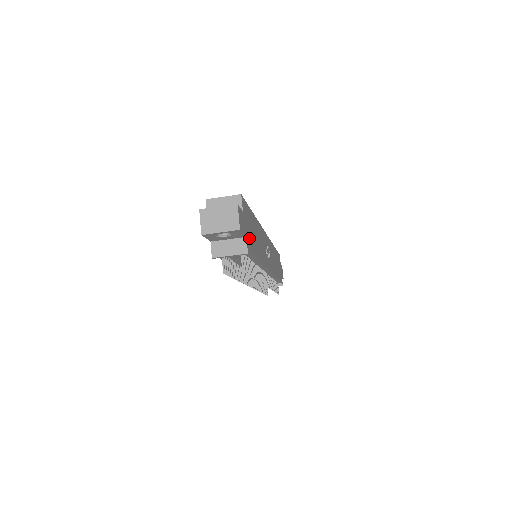
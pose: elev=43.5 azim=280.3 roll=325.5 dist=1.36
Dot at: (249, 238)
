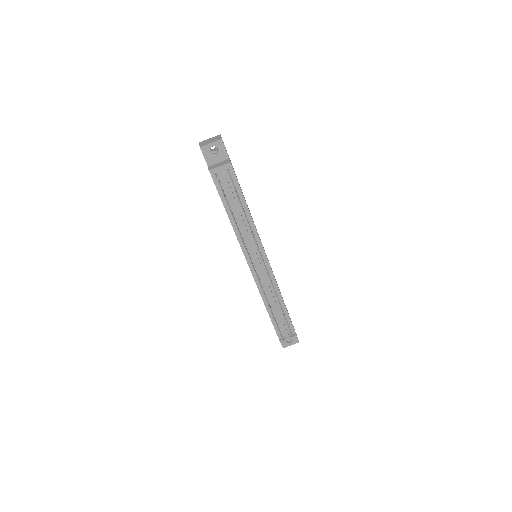
Dot at: occluded
